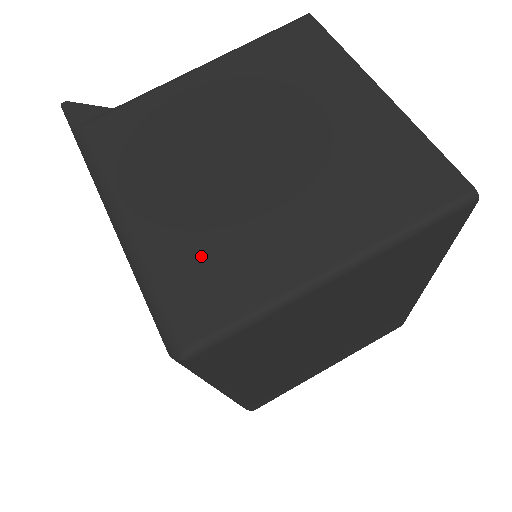
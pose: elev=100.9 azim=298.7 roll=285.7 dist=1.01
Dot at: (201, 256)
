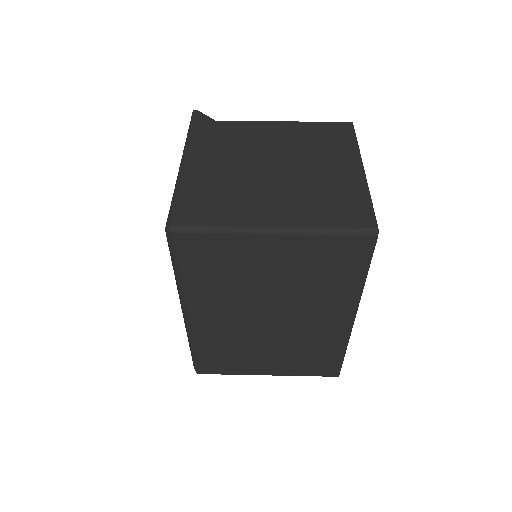
Dot at: (212, 194)
